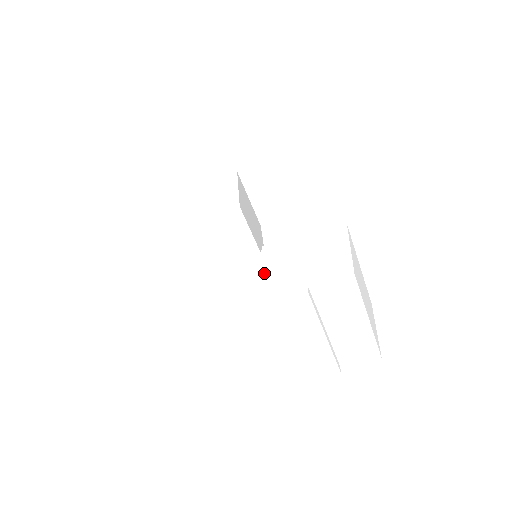
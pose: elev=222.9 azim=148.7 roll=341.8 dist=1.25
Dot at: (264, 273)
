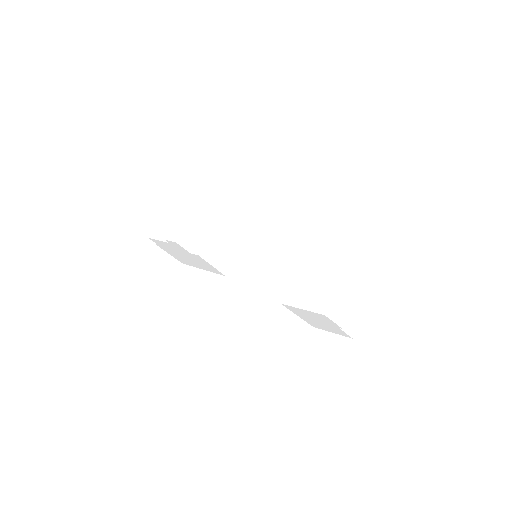
Dot at: occluded
